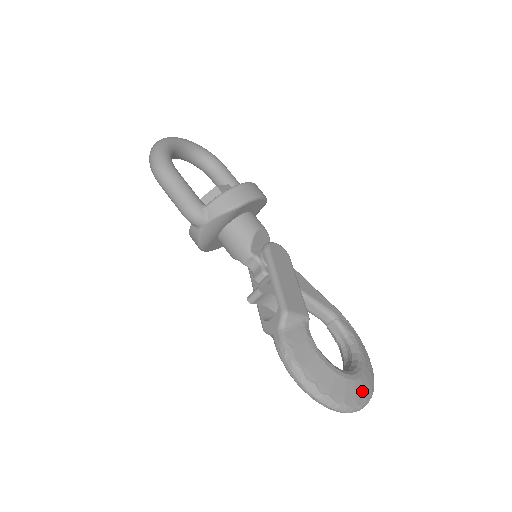
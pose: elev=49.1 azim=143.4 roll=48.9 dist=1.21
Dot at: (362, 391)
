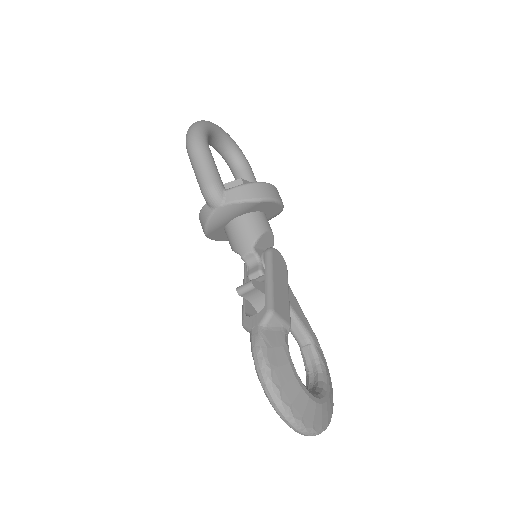
Dot at: (320, 417)
